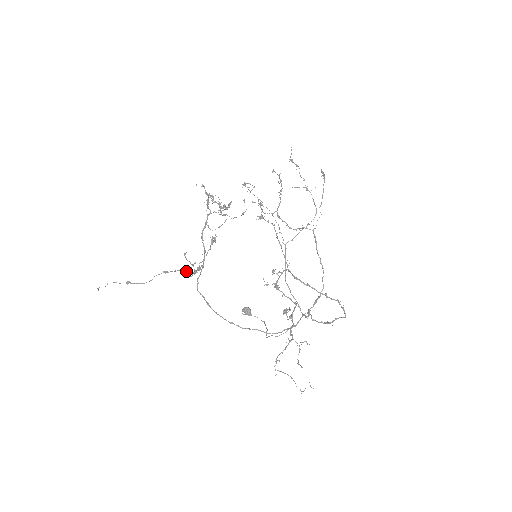
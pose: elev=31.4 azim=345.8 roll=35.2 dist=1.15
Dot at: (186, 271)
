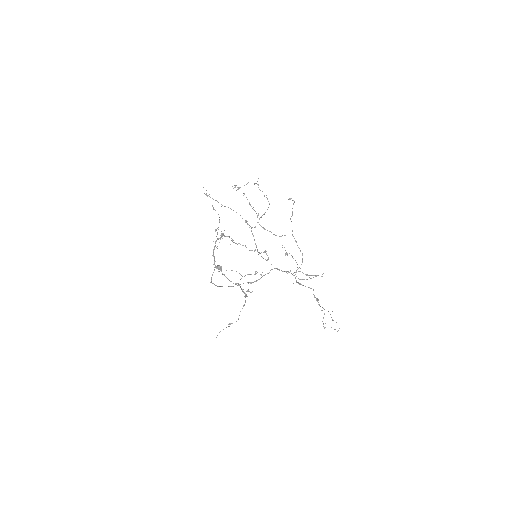
Dot at: (246, 296)
